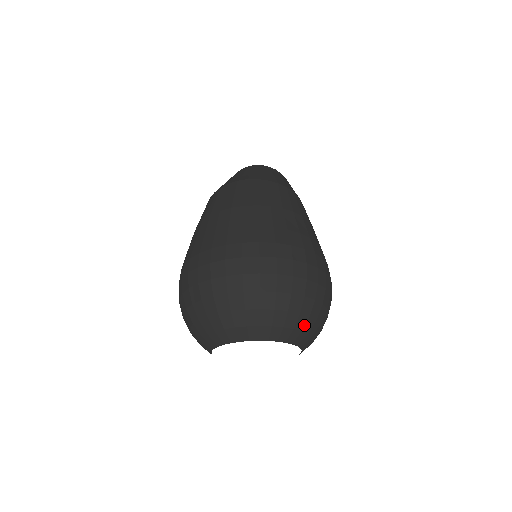
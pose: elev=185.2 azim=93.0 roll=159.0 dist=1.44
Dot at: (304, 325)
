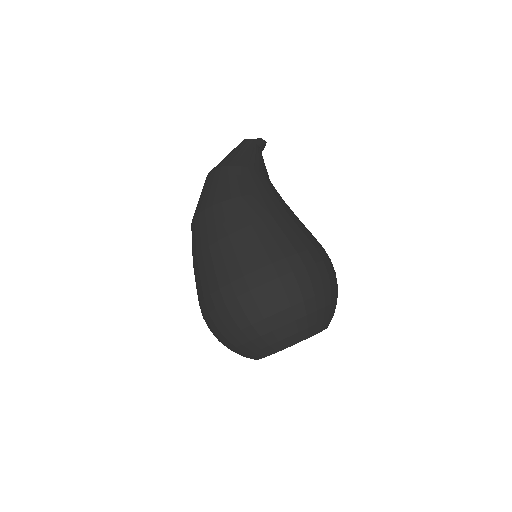
Dot at: (286, 333)
